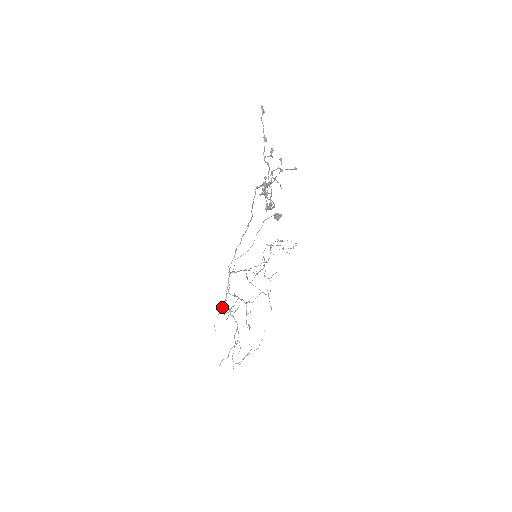
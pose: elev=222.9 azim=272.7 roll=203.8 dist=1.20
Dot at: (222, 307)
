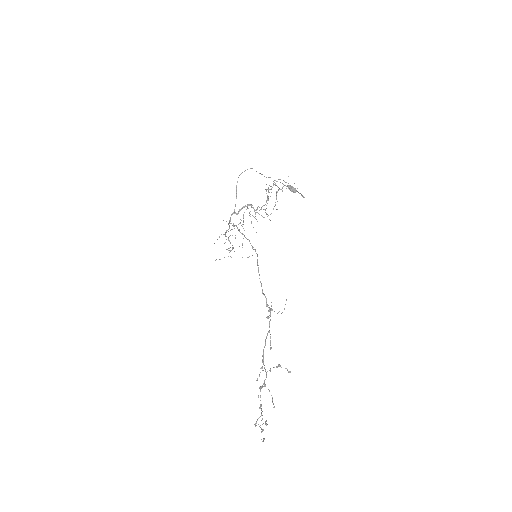
Dot at: (221, 234)
